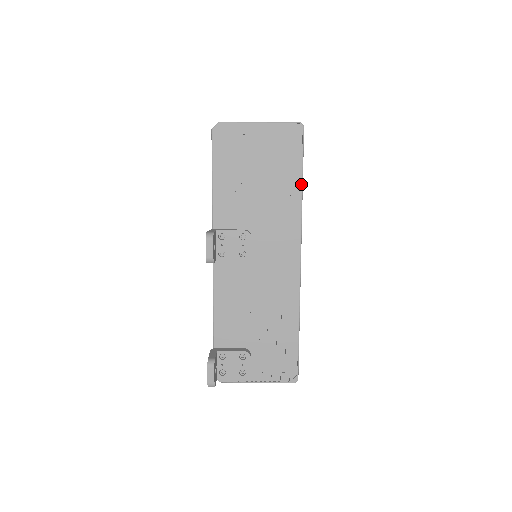
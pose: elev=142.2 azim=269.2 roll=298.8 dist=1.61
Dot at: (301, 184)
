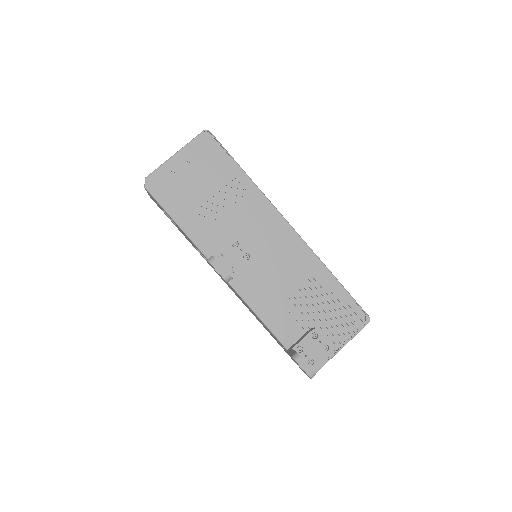
Dot at: (243, 172)
